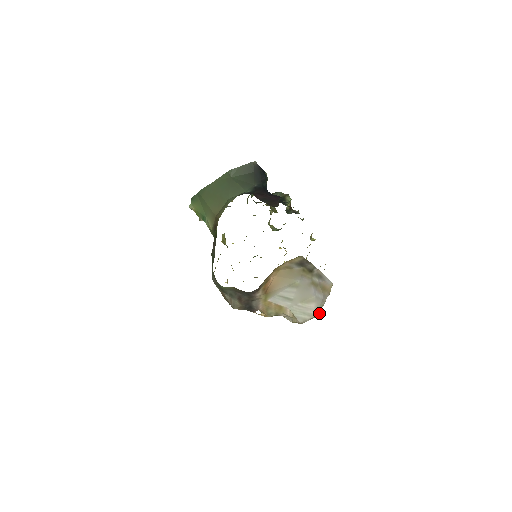
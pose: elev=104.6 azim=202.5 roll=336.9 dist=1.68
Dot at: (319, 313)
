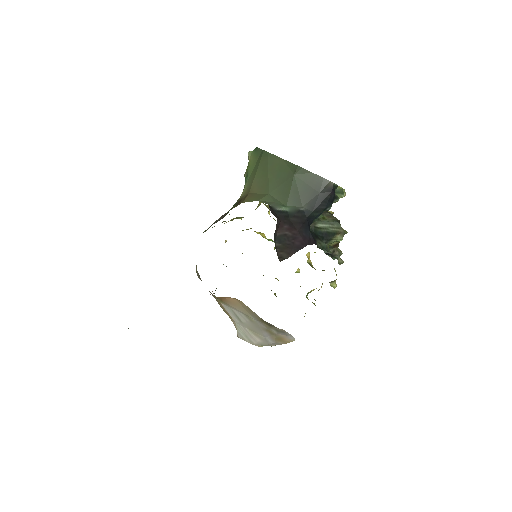
Dot at: (261, 346)
